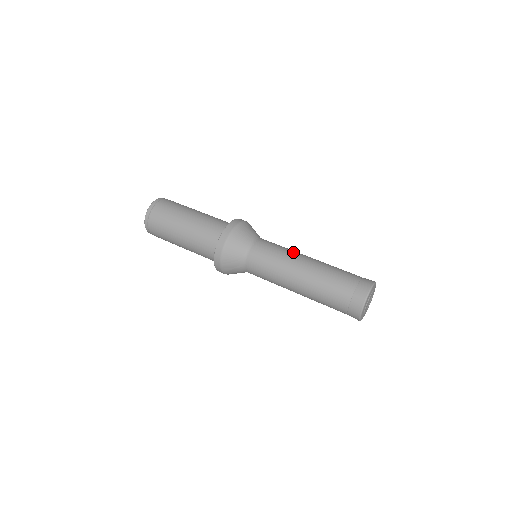
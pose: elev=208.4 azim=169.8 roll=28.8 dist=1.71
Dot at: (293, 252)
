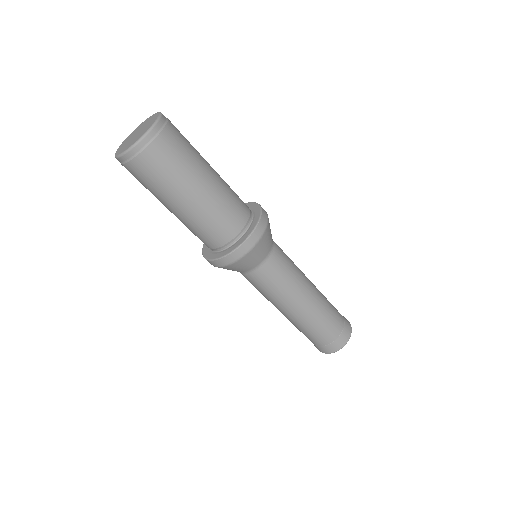
Dot at: (301, 272)
